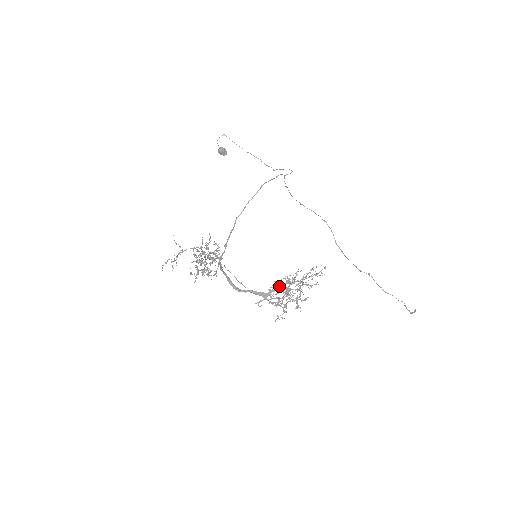
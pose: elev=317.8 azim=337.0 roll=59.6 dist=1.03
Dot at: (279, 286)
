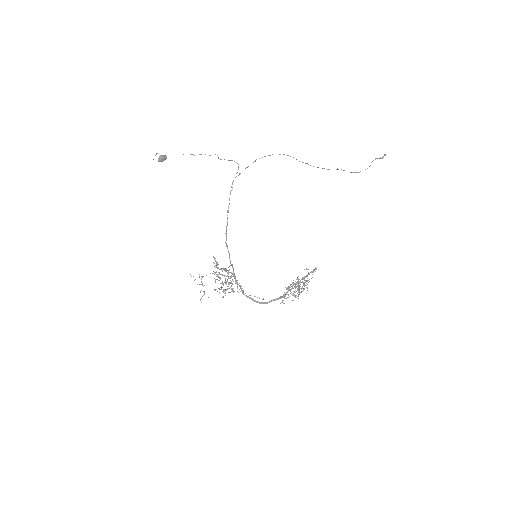
Dot at: occluded
